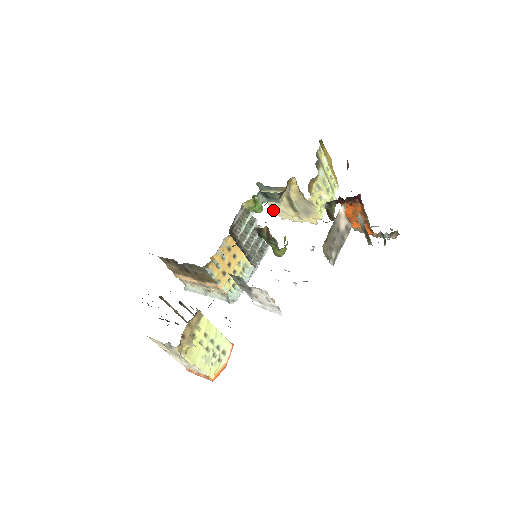
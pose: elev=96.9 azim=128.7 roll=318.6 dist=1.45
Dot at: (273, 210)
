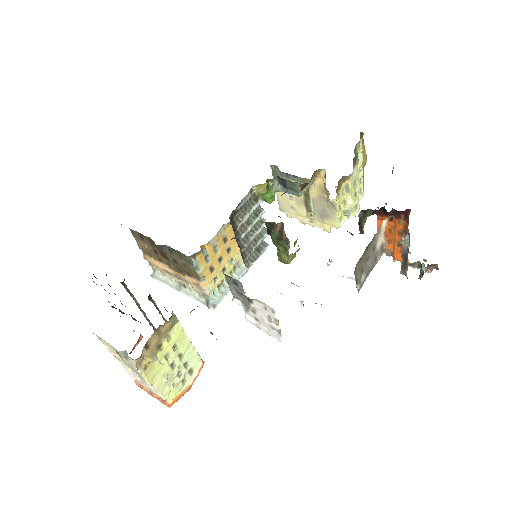
Dot at: (280, 203)
